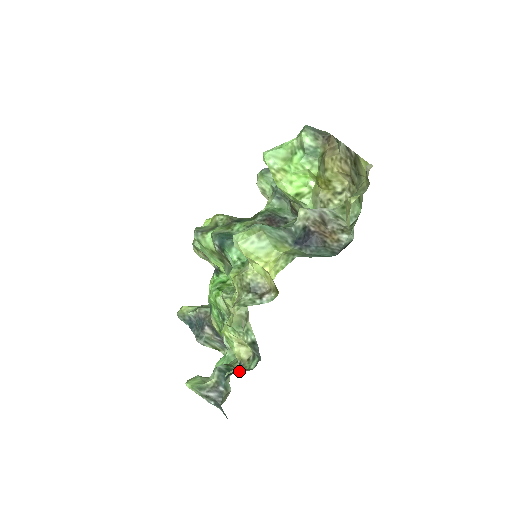
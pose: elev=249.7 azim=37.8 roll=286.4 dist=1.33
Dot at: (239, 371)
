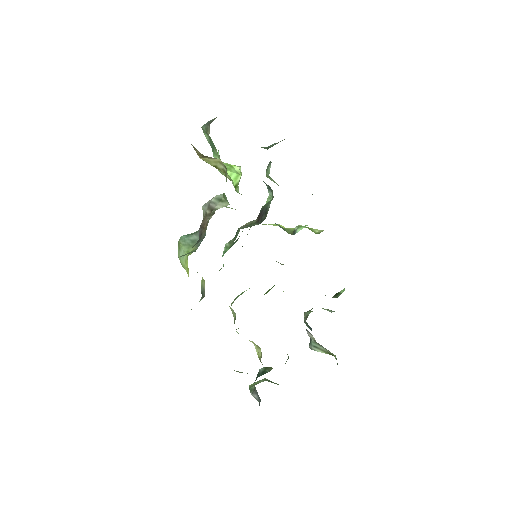
Dot at: occluded
